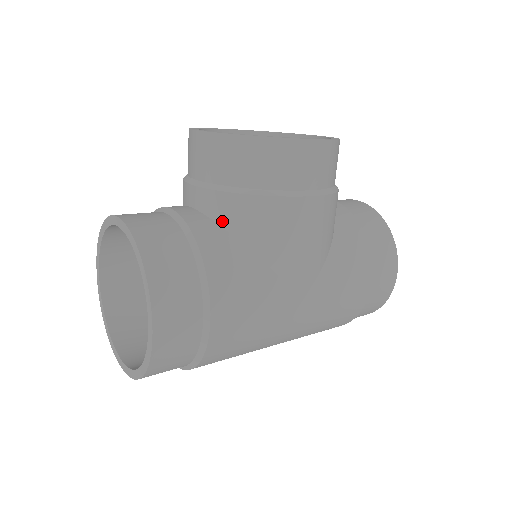
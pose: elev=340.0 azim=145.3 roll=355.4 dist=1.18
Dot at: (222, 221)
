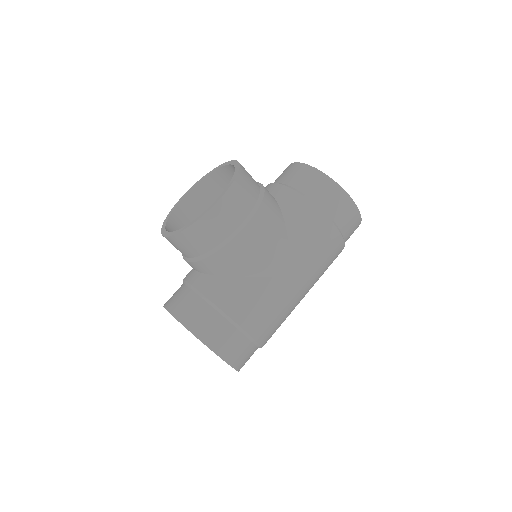
Dot at: (213, 273)
